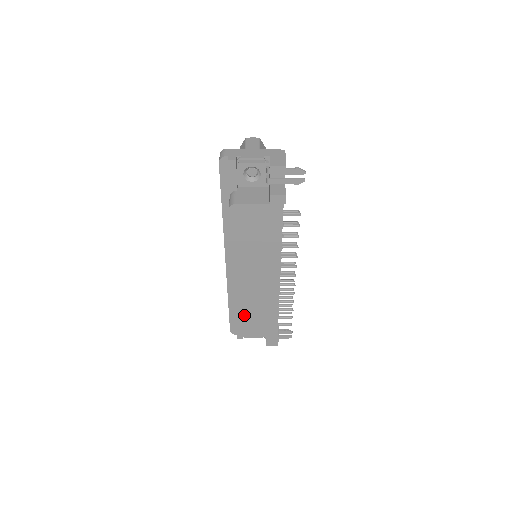
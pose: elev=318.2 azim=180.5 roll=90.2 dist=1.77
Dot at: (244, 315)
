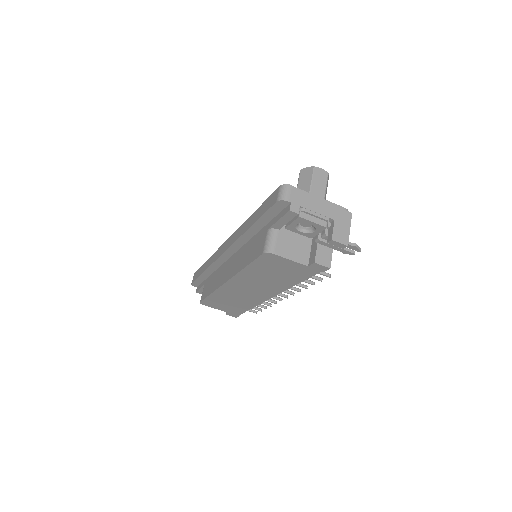
Dot at: (218, 299)
